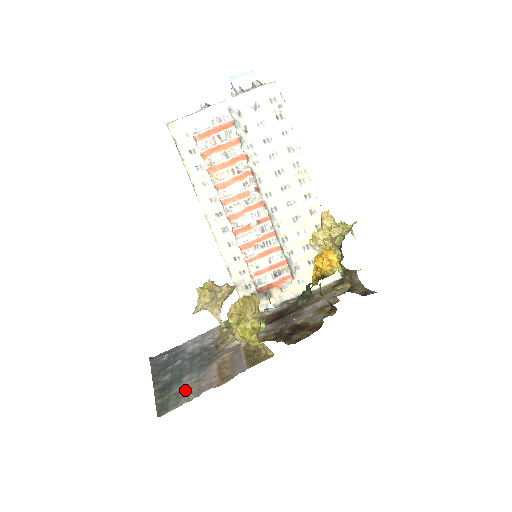
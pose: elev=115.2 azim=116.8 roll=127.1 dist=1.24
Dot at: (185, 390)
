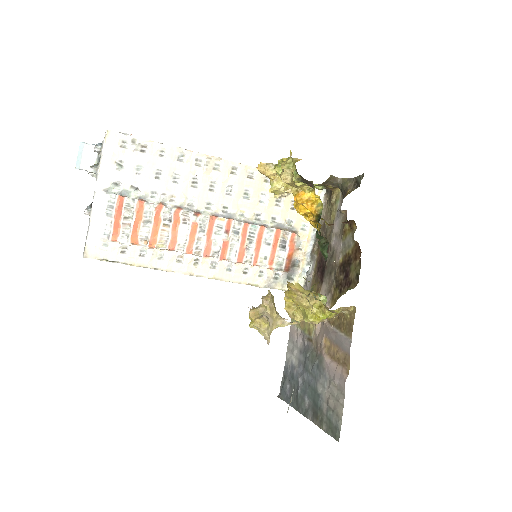
Dot at: (330, 400)
